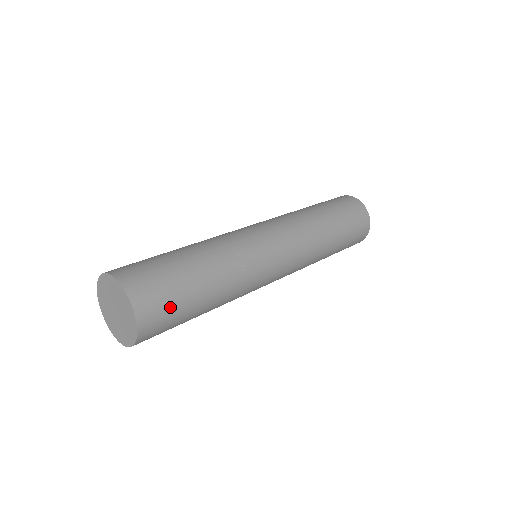
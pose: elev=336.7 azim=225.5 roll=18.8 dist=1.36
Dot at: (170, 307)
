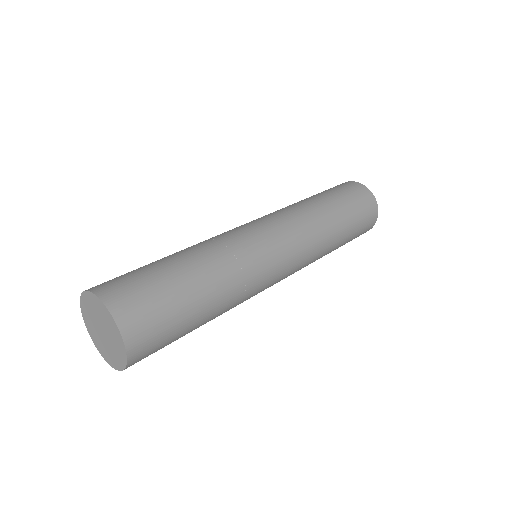
Dot at: (159, 349)
